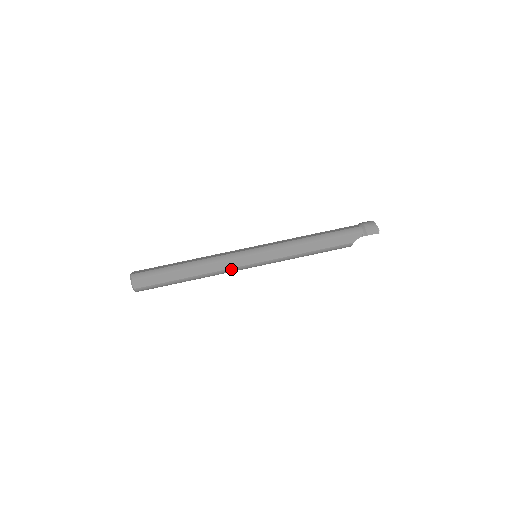
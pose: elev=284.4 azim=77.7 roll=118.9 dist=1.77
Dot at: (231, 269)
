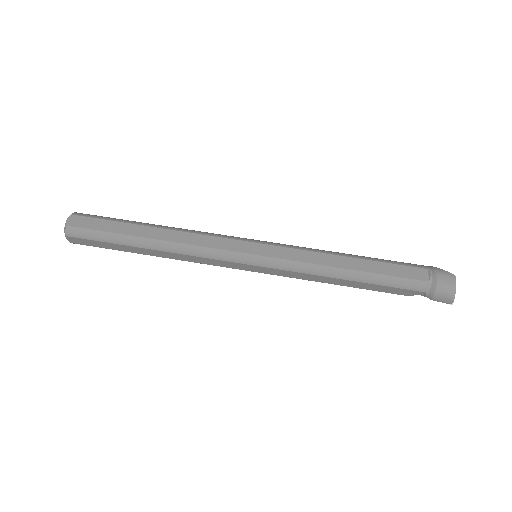
Dot at: (213, 265)
